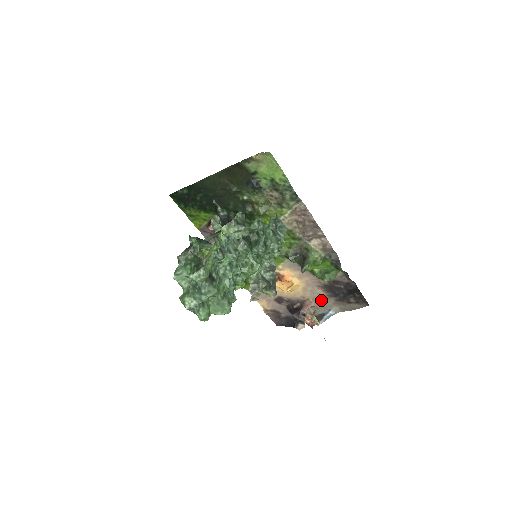
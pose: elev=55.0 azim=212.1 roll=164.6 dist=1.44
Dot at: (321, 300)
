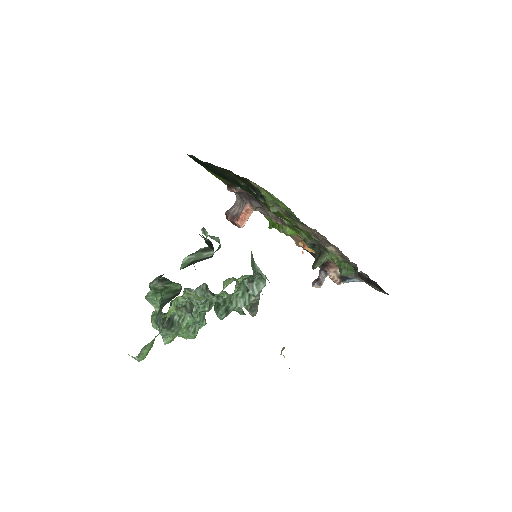
Dot at: occluded
